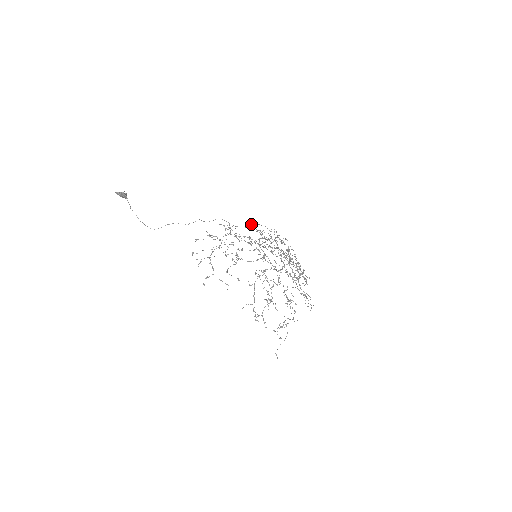
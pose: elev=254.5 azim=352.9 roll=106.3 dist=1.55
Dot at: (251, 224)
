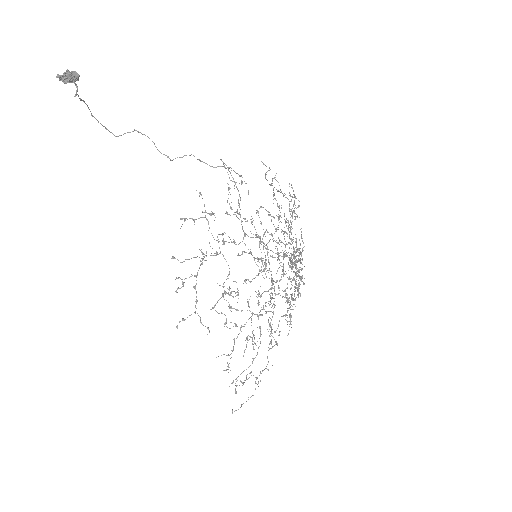
Dot at: (266, 174)
